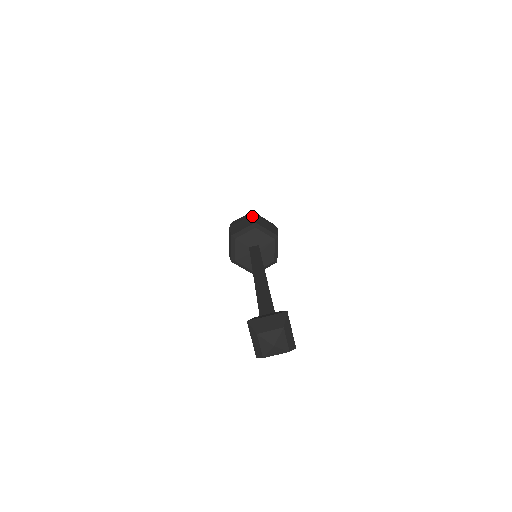
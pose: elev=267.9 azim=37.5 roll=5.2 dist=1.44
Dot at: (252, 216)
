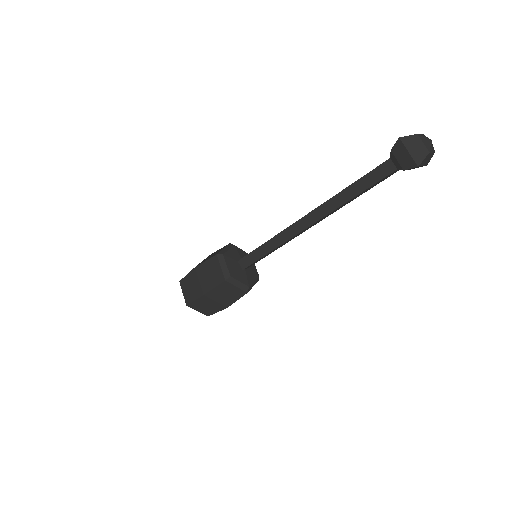
Dot at: (212, 253)
